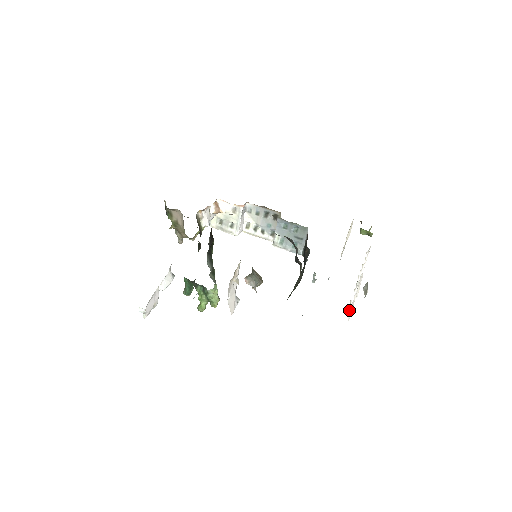
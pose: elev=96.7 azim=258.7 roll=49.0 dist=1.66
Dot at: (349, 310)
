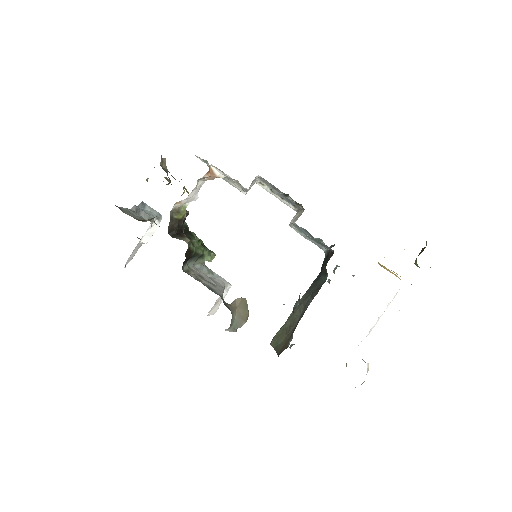
Dot at: occluded
